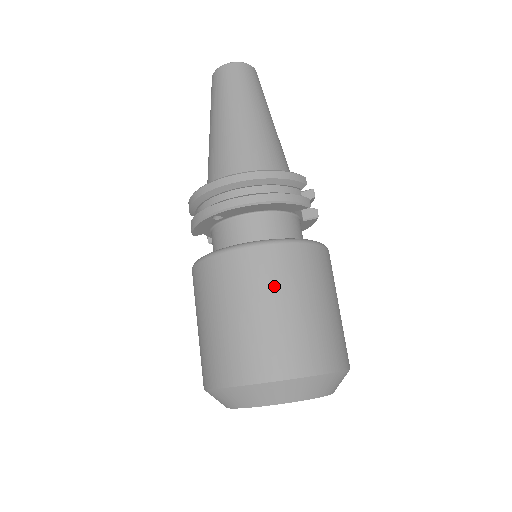
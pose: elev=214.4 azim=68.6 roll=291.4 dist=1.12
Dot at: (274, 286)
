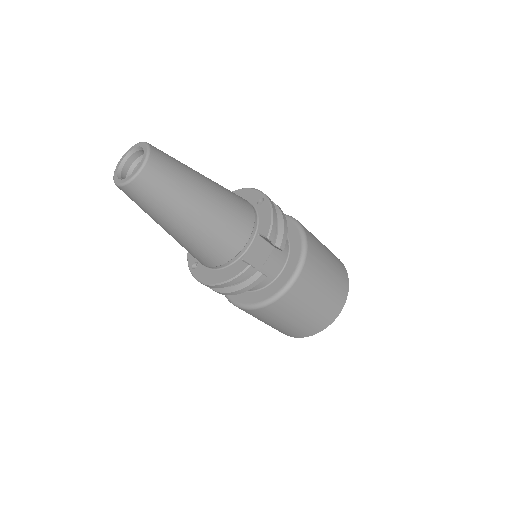
Dot at: (265, 320)
